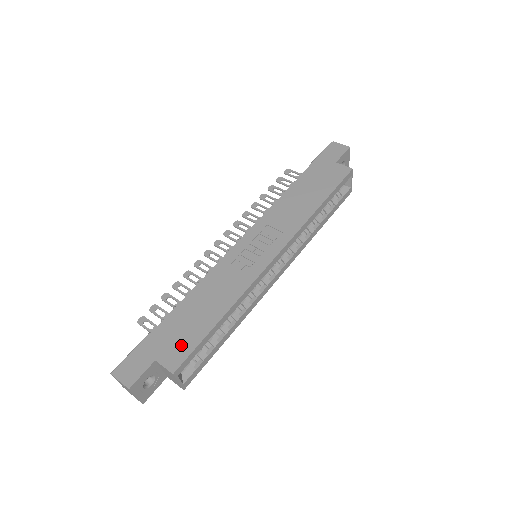
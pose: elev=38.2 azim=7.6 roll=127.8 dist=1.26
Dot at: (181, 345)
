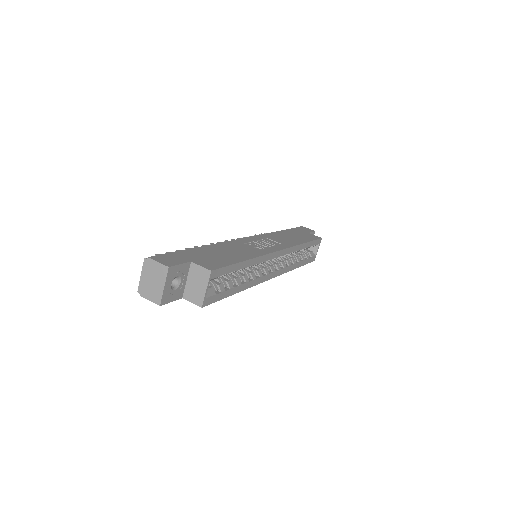
Dot at: (214, 261)
